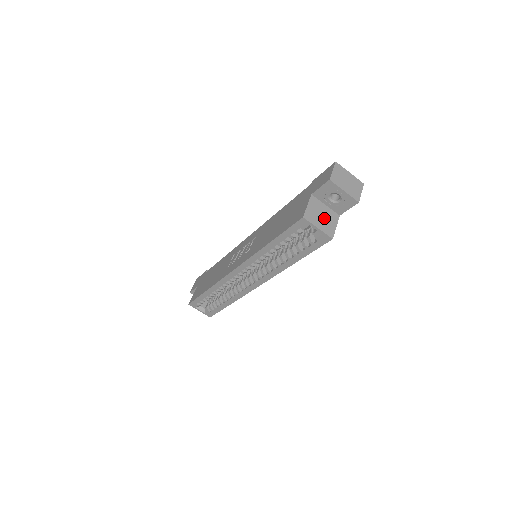
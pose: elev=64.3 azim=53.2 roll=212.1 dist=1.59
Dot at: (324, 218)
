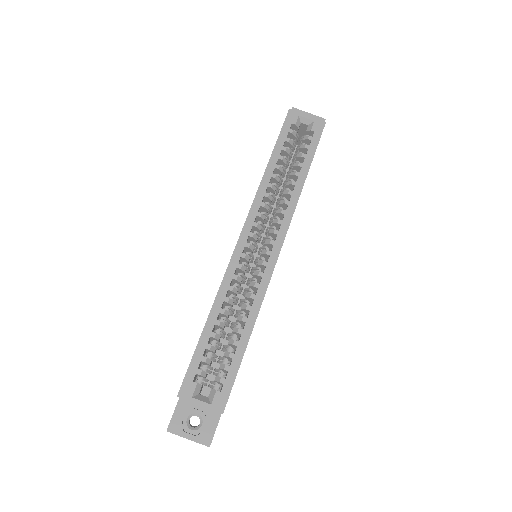
Dot at: occluded
